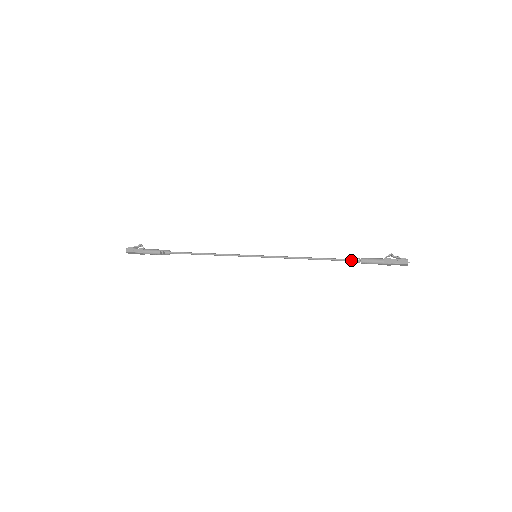
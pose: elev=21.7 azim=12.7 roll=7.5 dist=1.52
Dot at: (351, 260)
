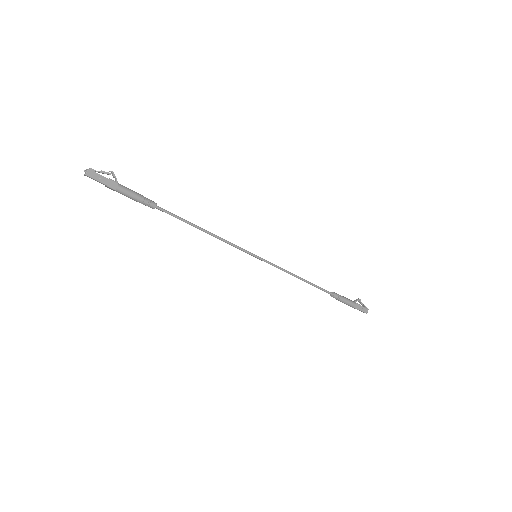
Dot at: (333, 295)
